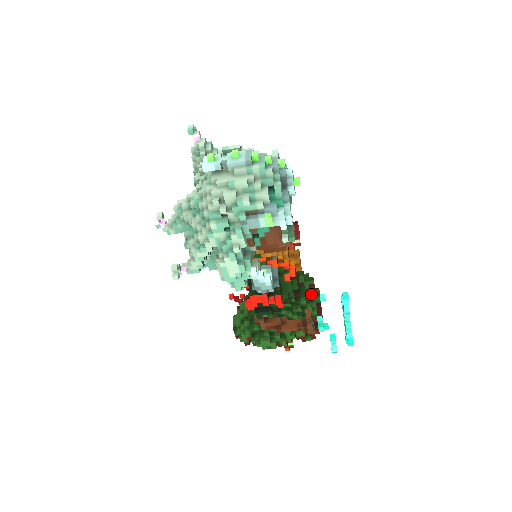
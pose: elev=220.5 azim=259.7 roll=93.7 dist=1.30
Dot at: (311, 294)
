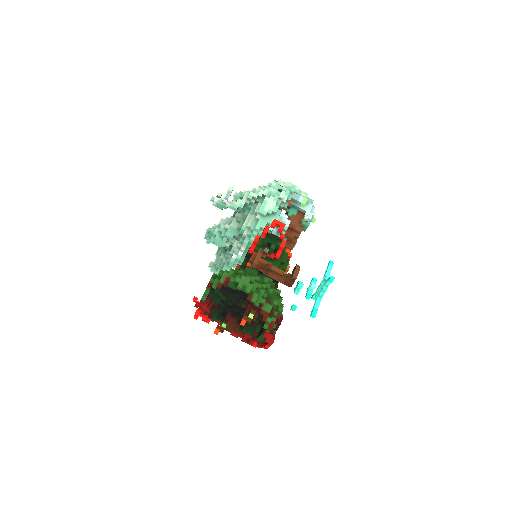
Dot at: occluded
